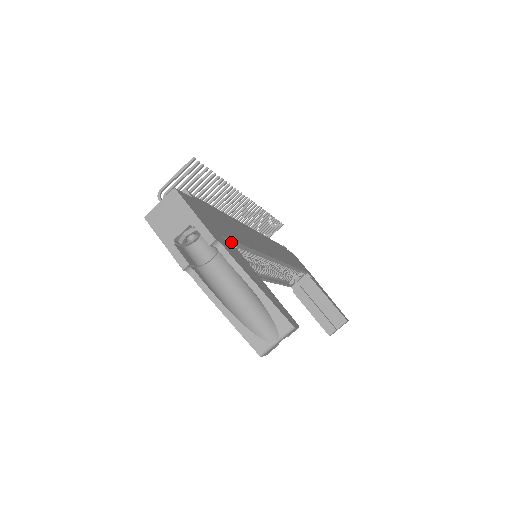
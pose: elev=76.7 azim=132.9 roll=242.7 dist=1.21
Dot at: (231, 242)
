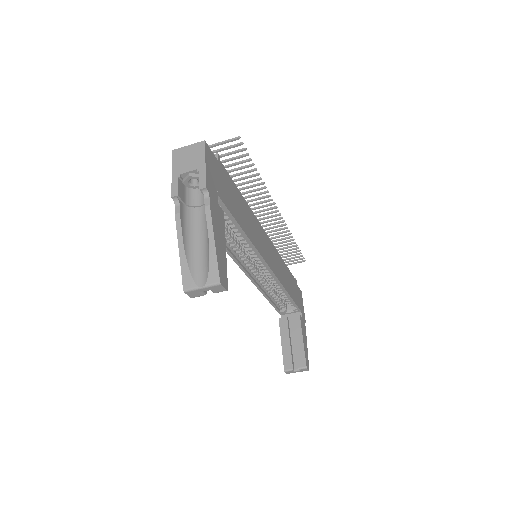
Dot at: (226, 209)
